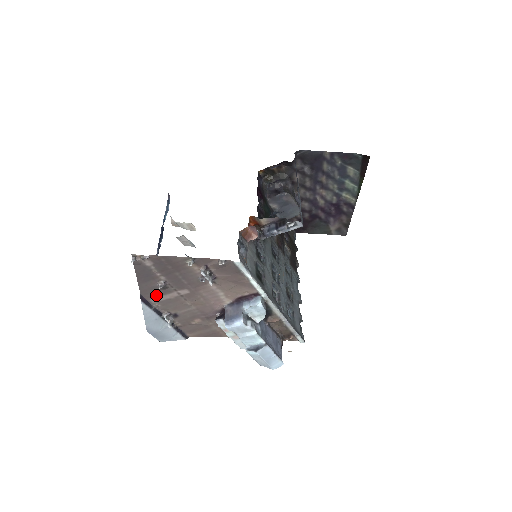
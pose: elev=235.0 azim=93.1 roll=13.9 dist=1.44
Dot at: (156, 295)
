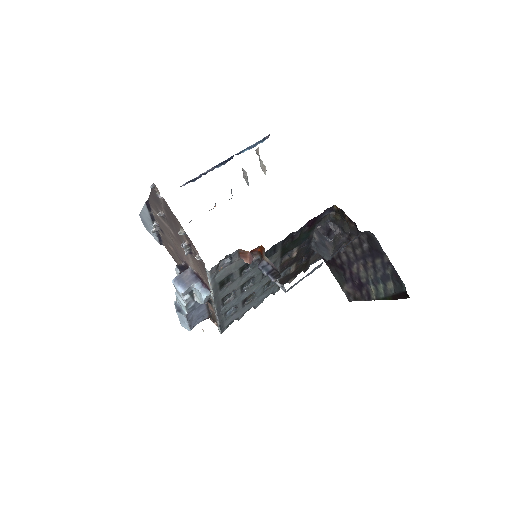
Dot at: (157, 211)
